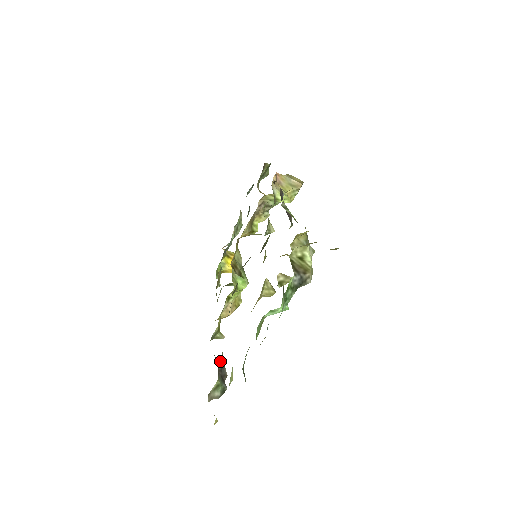
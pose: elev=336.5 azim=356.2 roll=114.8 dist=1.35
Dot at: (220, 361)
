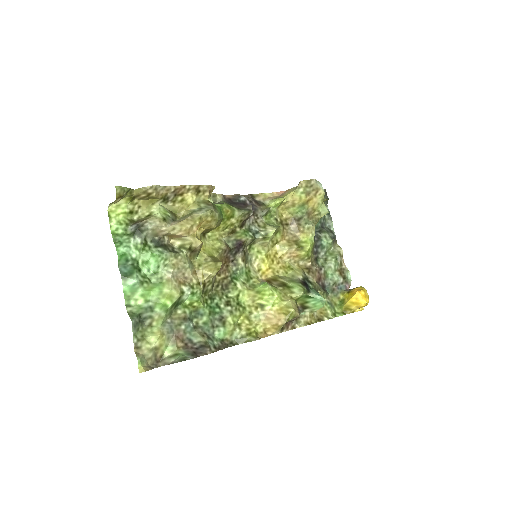
Dot at: (194, 340)
